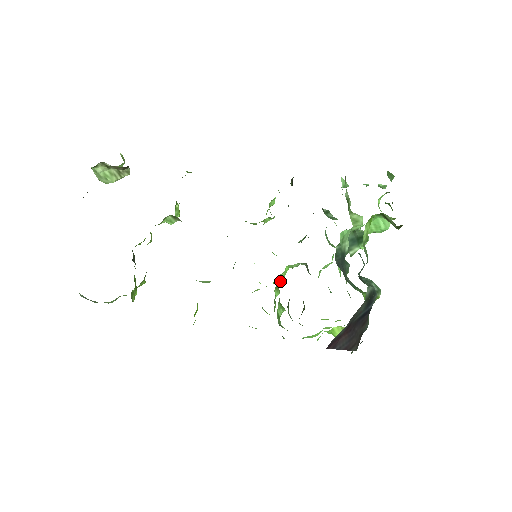
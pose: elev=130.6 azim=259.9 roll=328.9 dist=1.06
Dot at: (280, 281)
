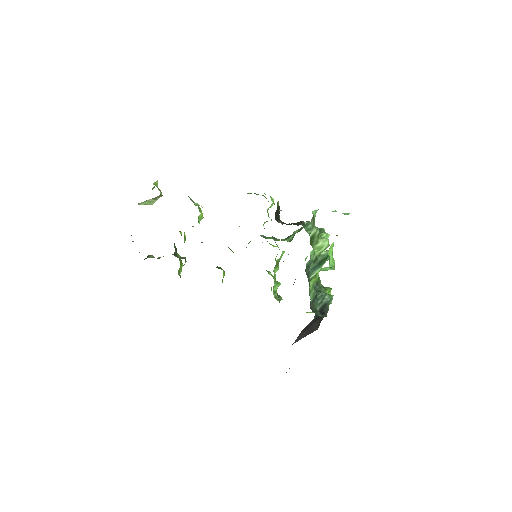
Dot at: (279, 260)
